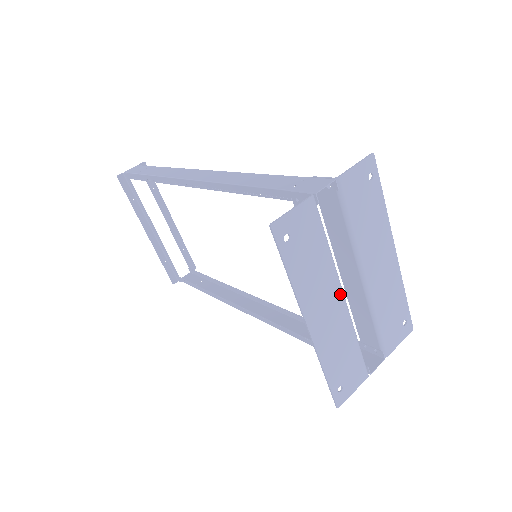
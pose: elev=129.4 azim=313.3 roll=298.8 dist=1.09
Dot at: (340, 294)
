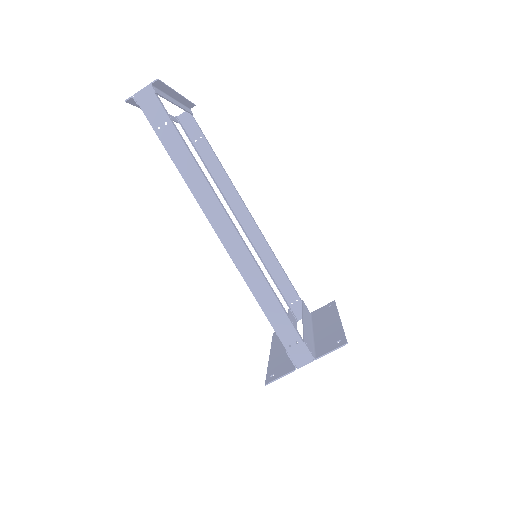
Dot at: occluded
